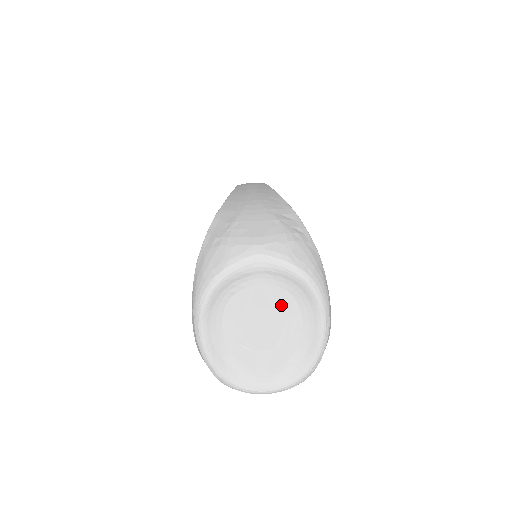
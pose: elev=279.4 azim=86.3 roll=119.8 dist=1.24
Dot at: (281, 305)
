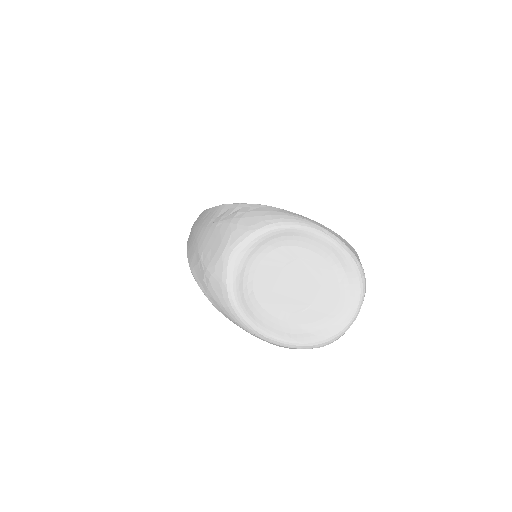
Dot at: (286, 260)
